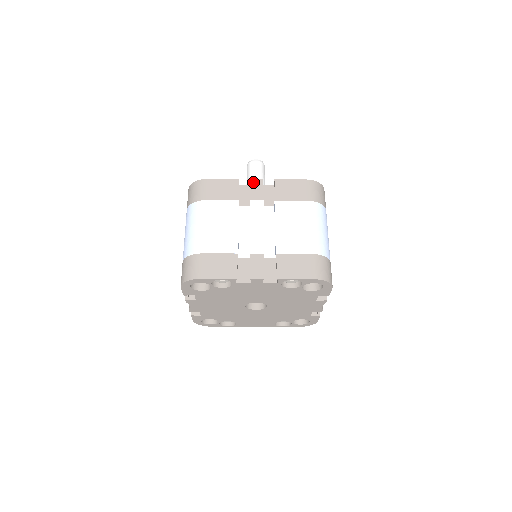
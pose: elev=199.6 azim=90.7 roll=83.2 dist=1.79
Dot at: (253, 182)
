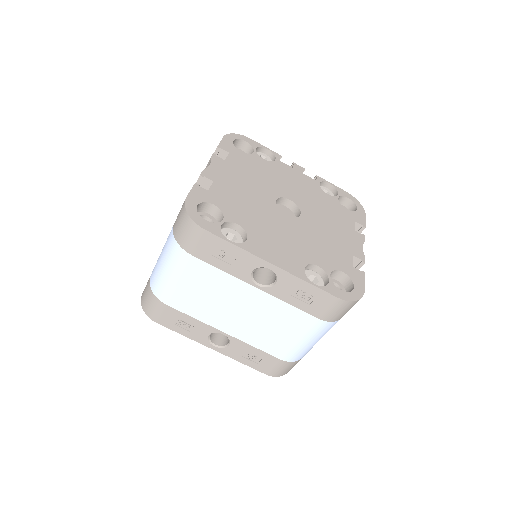
Dot at: occluded
